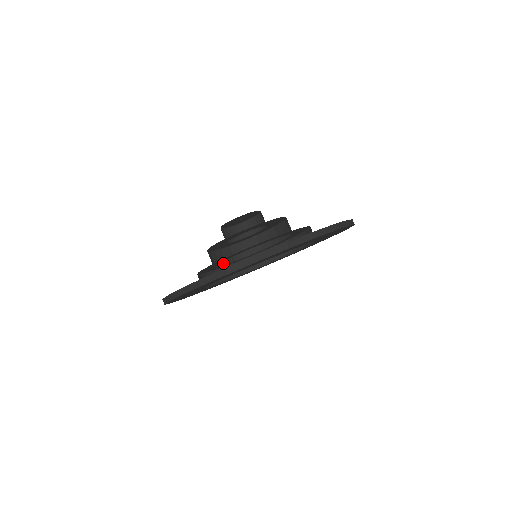
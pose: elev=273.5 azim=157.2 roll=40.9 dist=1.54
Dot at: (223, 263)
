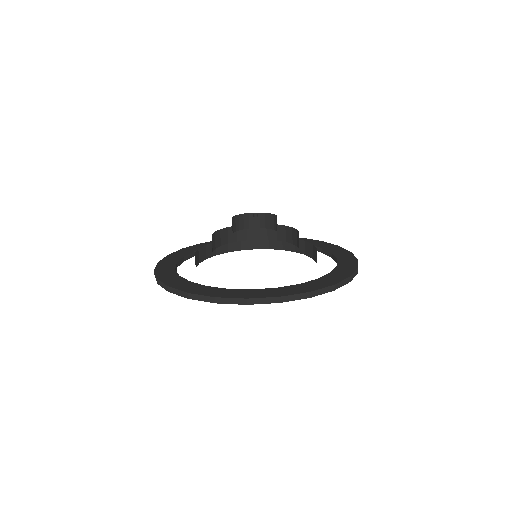
Dot at: (224, 242)
